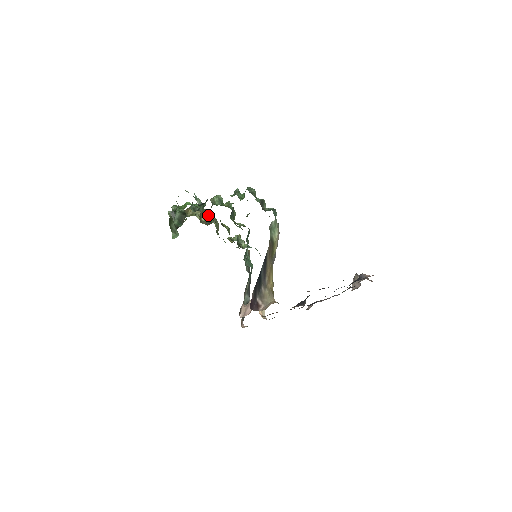
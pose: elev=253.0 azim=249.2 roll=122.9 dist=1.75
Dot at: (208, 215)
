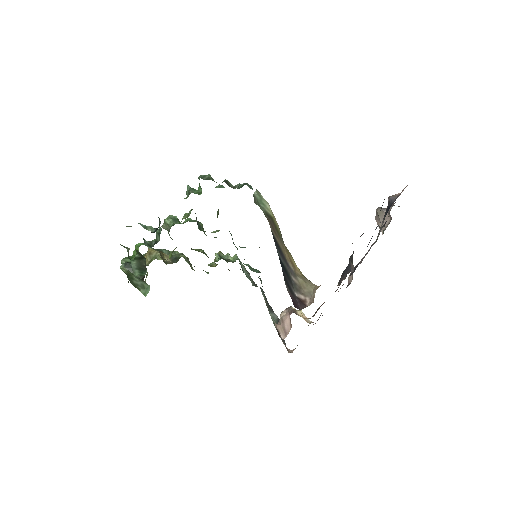
Dot at: occluded
